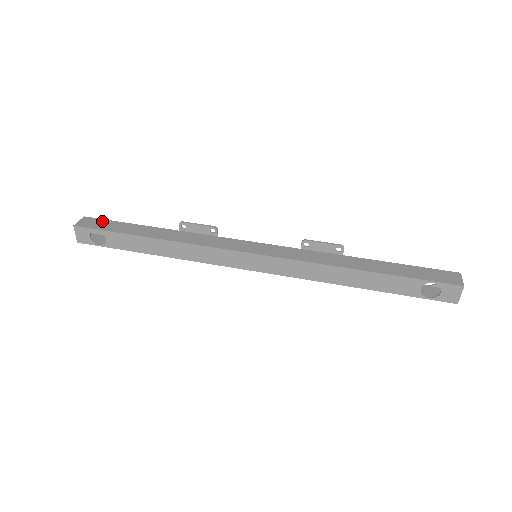
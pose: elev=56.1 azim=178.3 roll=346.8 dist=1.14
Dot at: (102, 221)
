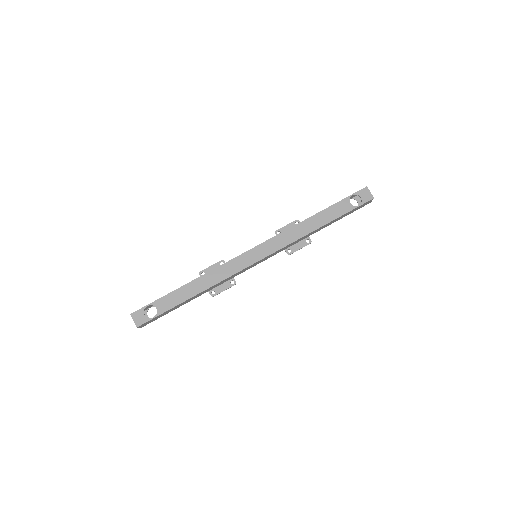
Dot at: (148, 307)
